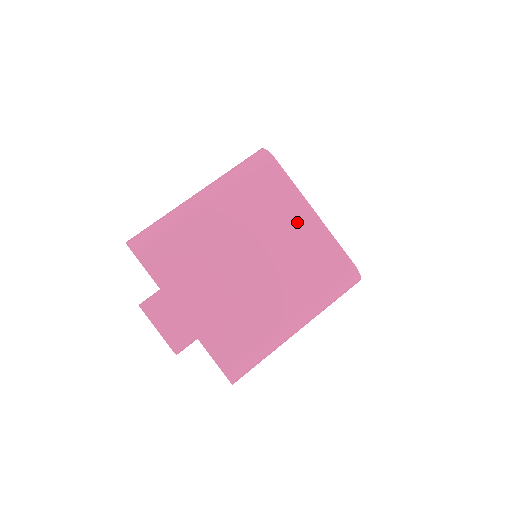
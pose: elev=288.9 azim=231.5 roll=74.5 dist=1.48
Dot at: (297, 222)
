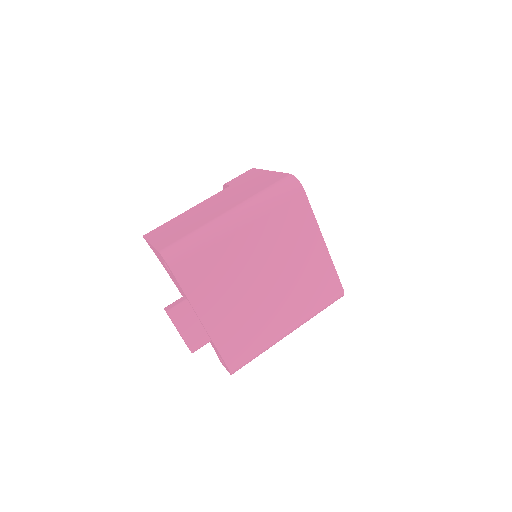
Dot at: (309, 250)
